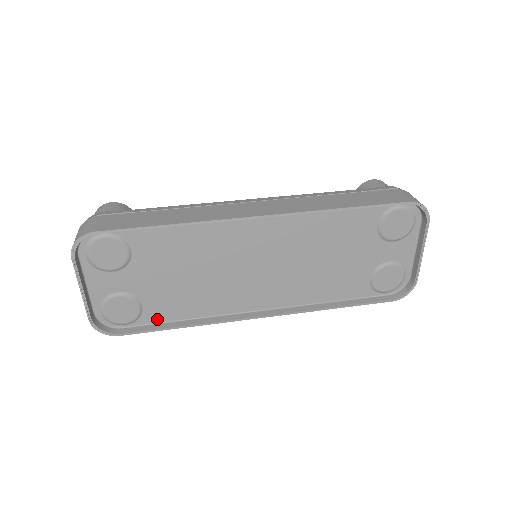
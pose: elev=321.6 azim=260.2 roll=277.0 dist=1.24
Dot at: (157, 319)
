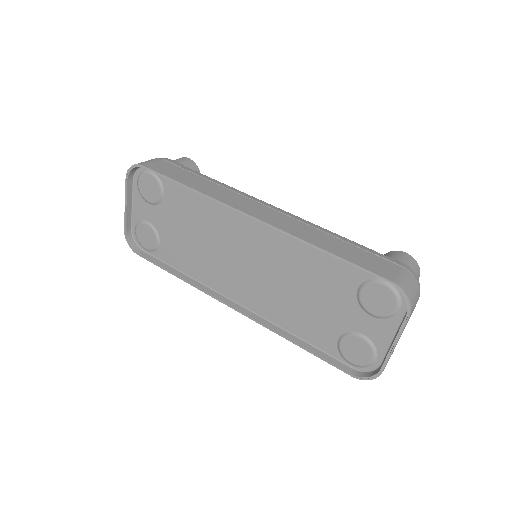
Dot at: (166, 260)
